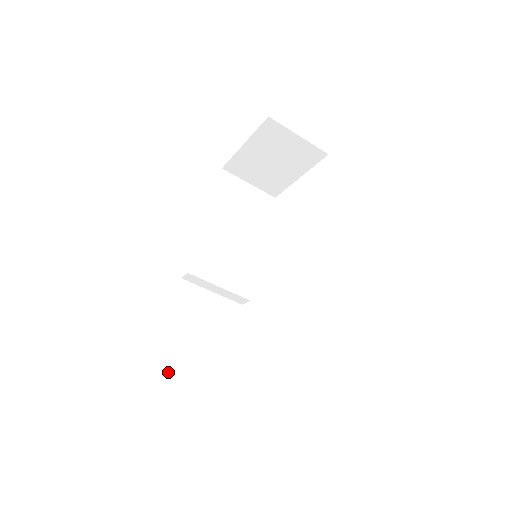
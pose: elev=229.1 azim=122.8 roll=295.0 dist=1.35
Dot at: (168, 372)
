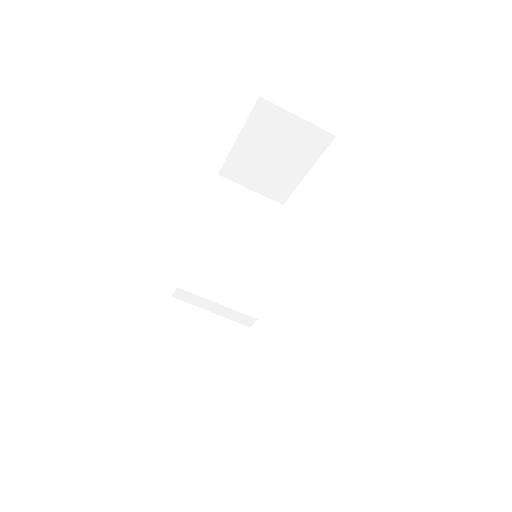
Dot at: (154, 411)
